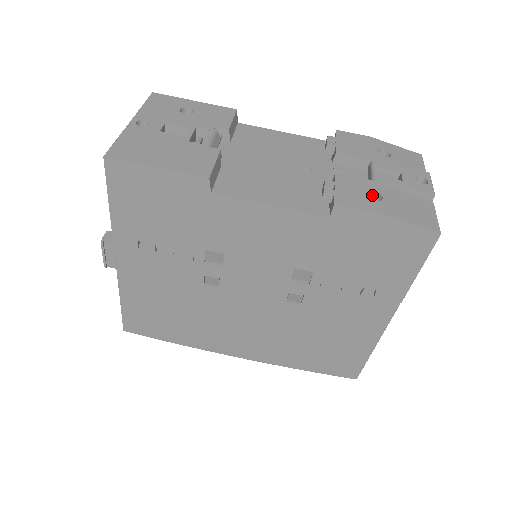
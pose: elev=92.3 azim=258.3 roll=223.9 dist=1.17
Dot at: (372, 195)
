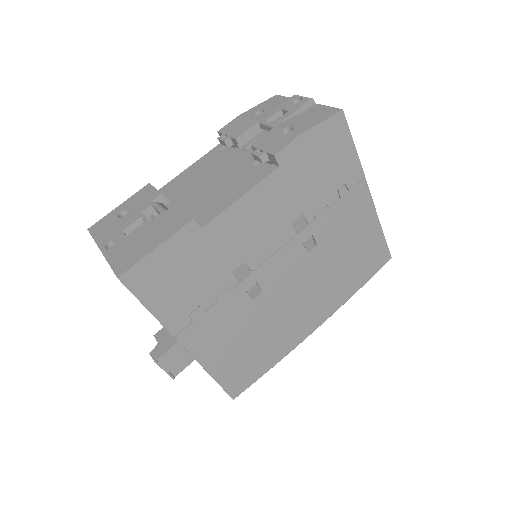
Dot at: (284, 133)
